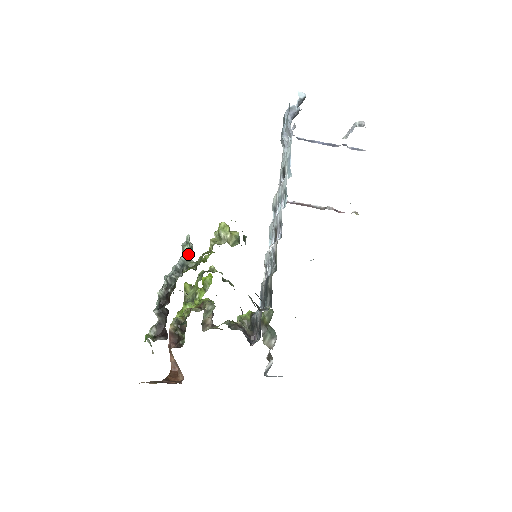
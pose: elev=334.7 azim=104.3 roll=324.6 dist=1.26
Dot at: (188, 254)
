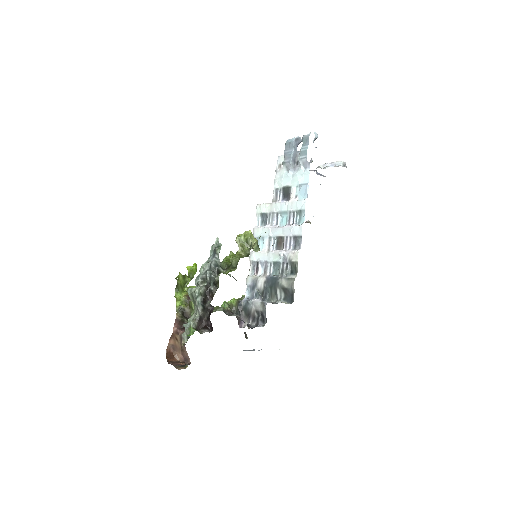
Dot at: occluded
